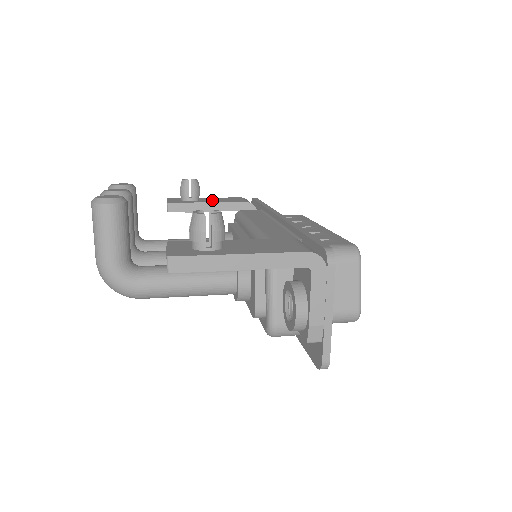
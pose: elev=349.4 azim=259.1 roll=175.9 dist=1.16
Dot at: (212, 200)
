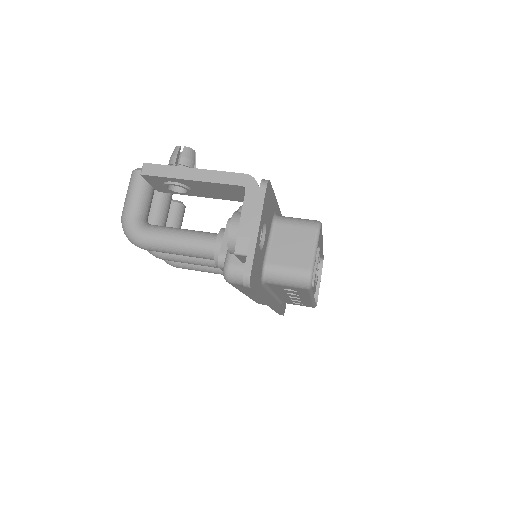
Dot at: occluded
